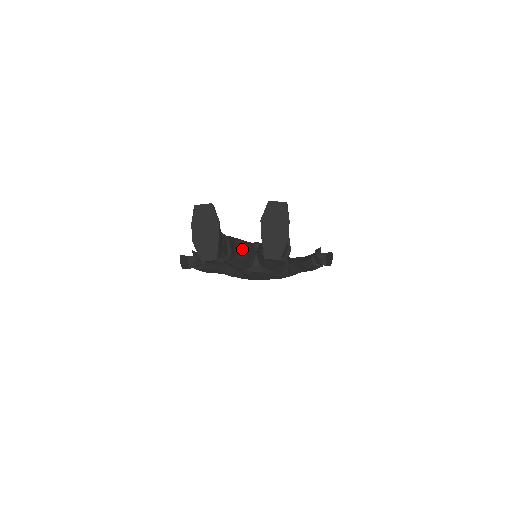
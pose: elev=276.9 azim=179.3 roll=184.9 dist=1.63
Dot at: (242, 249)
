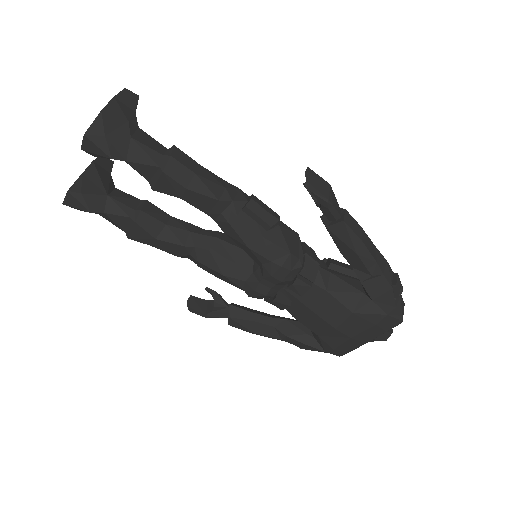
Dot at: (207, 235)
